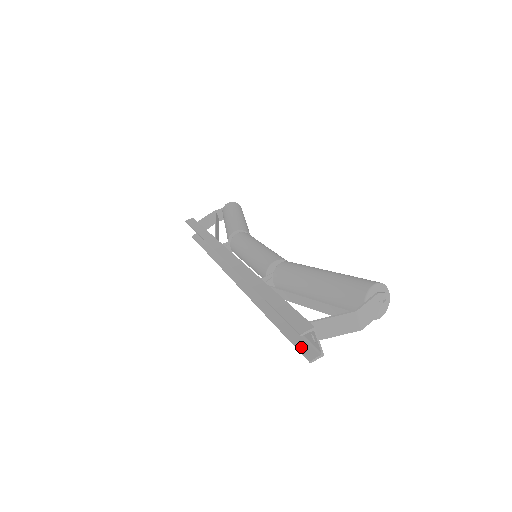
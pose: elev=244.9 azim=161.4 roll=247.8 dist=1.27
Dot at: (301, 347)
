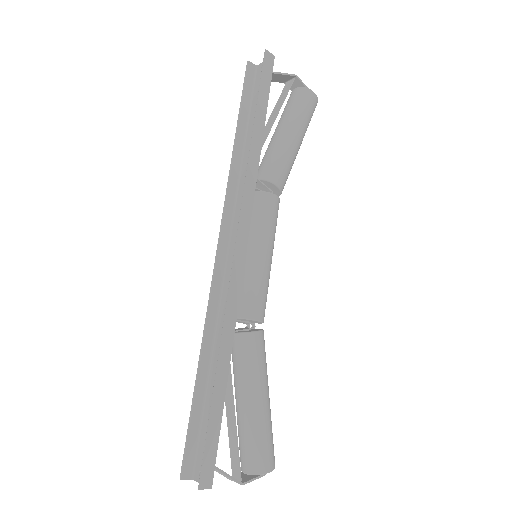
Dot at: (188, 454)
